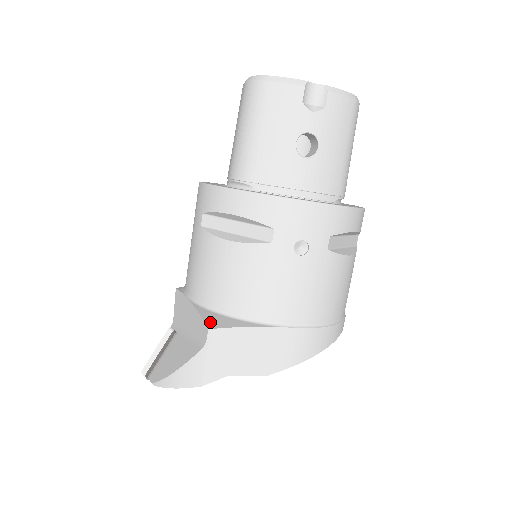
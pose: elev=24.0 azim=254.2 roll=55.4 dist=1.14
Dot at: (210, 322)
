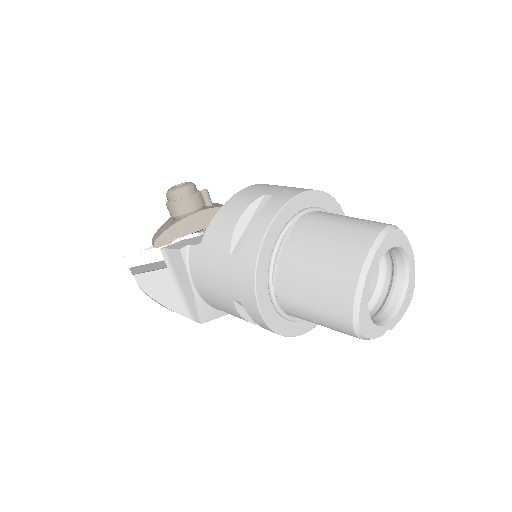
Dot at: (202, 317)
